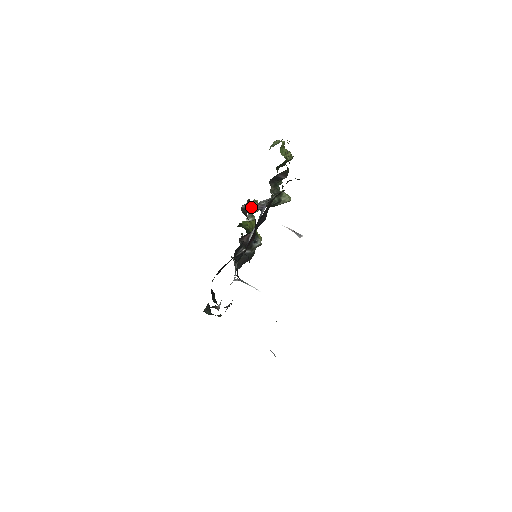
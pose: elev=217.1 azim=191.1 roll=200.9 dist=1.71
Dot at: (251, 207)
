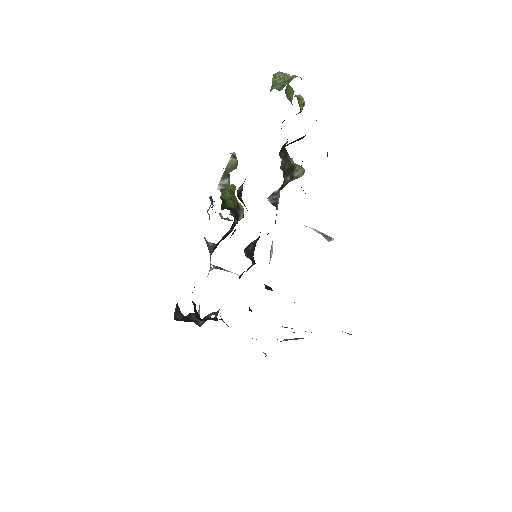
Dot at: (227, 164)
